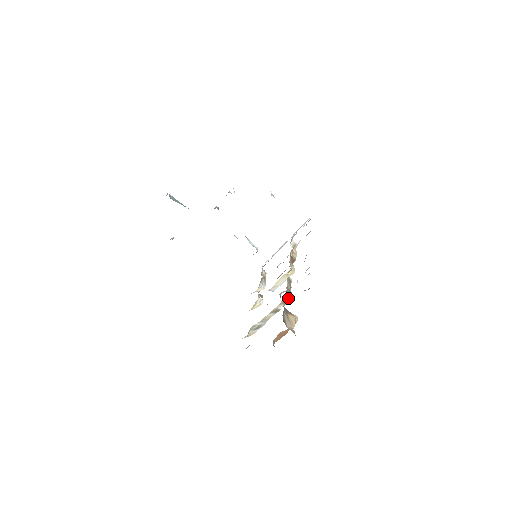
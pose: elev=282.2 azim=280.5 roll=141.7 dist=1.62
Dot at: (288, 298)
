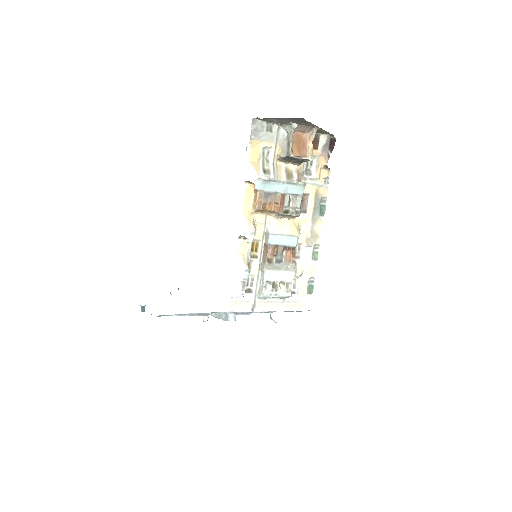
Dot at: (302, 182)
